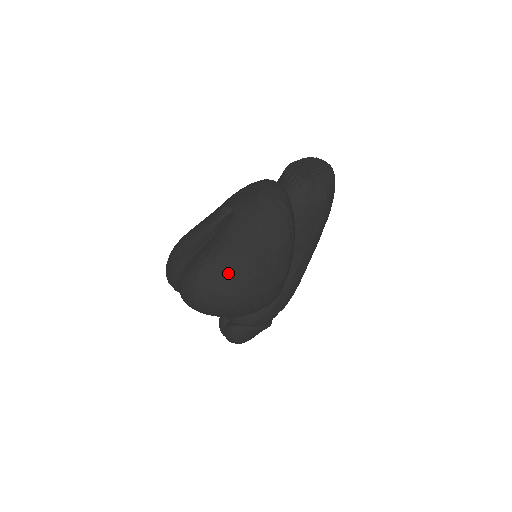
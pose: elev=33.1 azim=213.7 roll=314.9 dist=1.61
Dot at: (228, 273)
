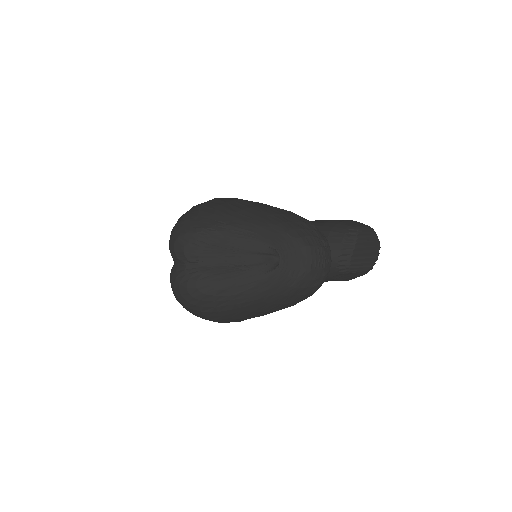
Dot at: (225, 311)
